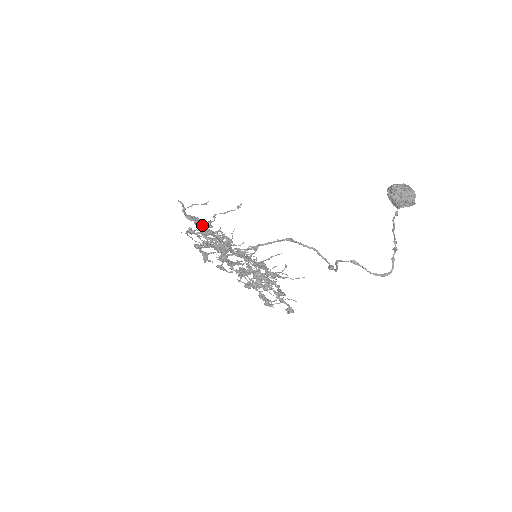
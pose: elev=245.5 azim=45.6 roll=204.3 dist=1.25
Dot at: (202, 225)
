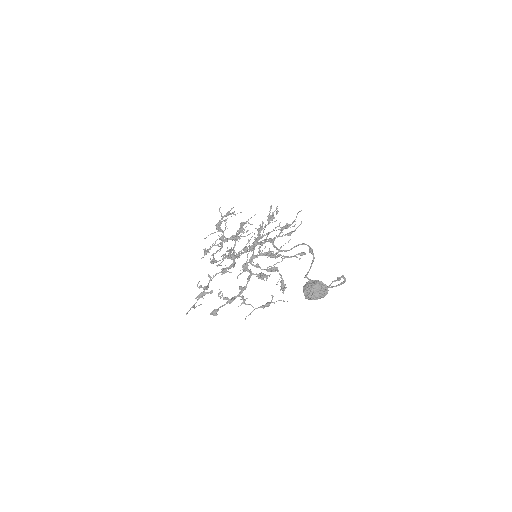
Dot at: (209, 281)
